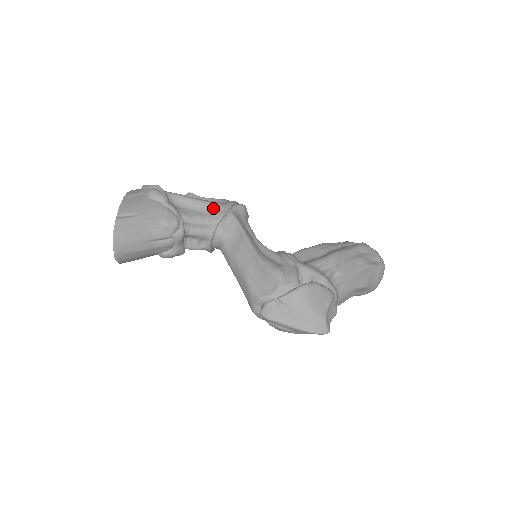
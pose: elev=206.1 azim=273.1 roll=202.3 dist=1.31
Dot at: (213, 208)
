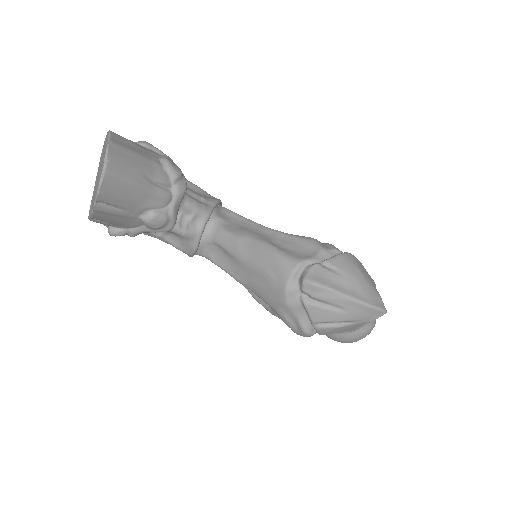
Dot at: (205, 193)
